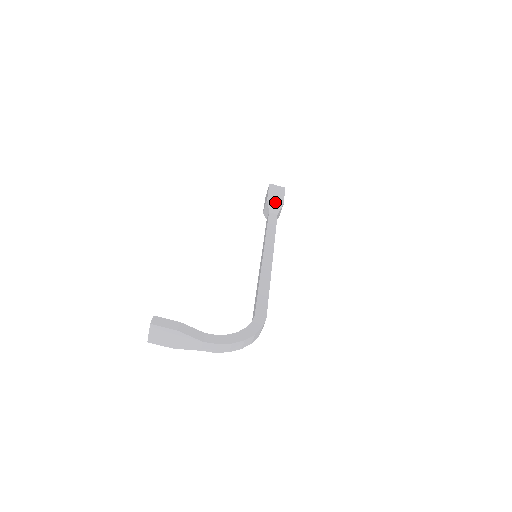
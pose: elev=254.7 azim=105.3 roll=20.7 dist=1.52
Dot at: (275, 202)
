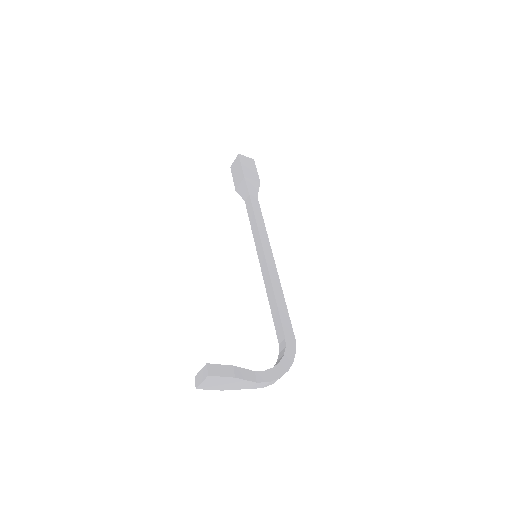
Dot at: (252, 181)
